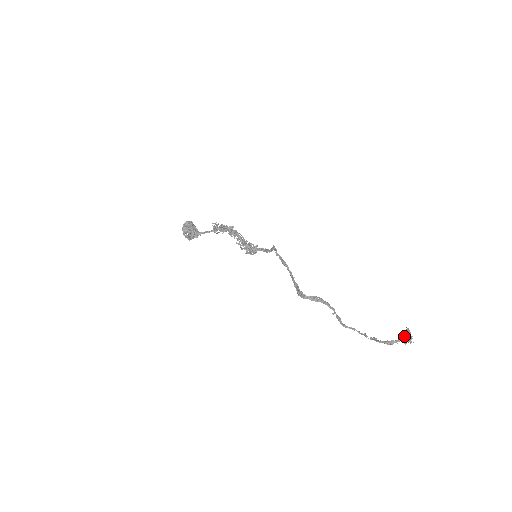
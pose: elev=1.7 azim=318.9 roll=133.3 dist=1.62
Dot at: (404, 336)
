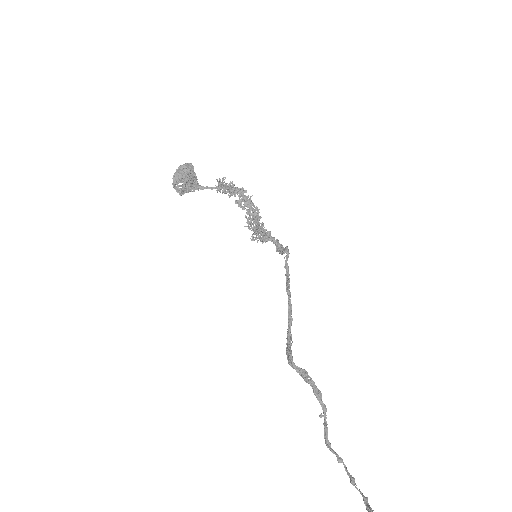
Dot at: out of frame
